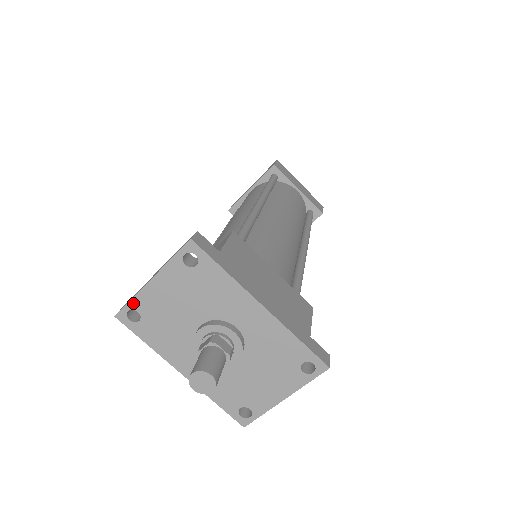
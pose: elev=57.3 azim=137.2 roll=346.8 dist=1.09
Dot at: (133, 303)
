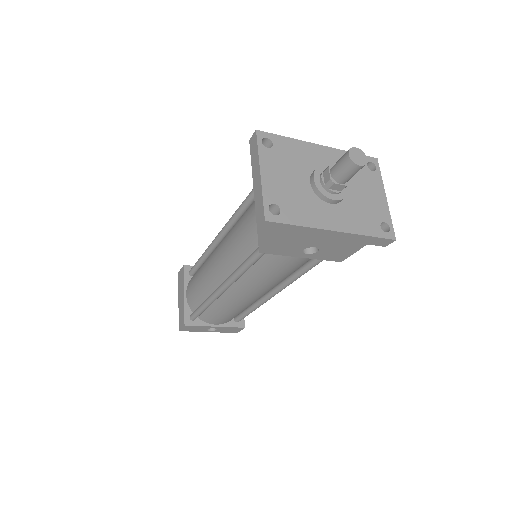
Dot at: (266, 199)
